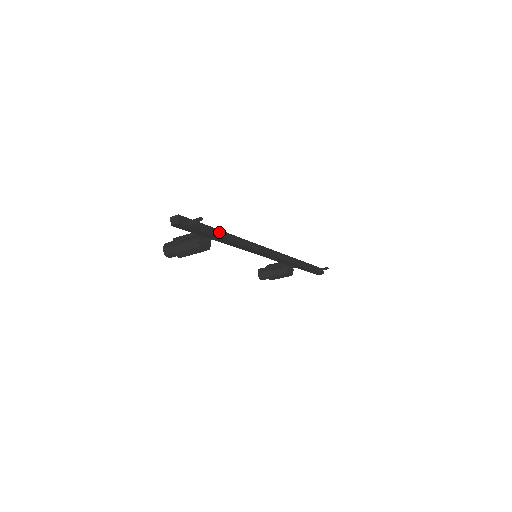
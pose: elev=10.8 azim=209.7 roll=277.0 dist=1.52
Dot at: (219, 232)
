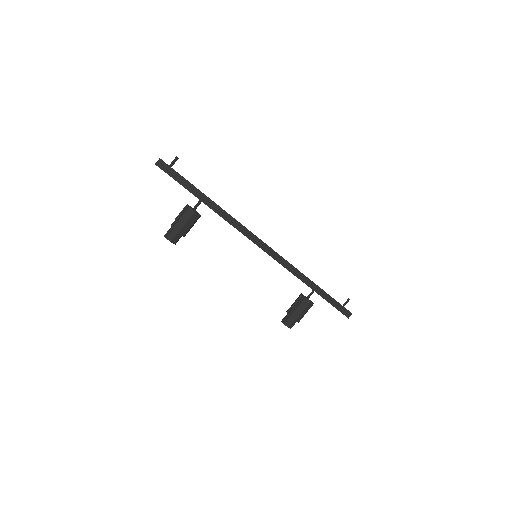
Dot at: (201, 192)
